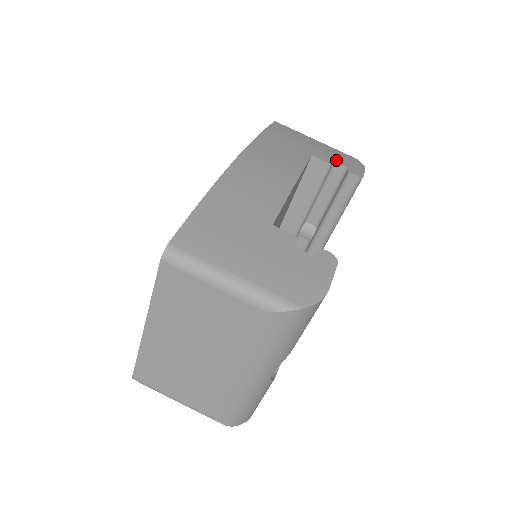
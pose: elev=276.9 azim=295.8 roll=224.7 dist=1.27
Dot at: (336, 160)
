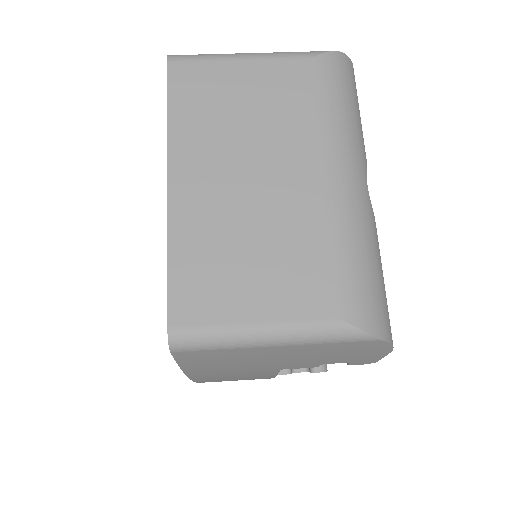
Dot at: occluded
